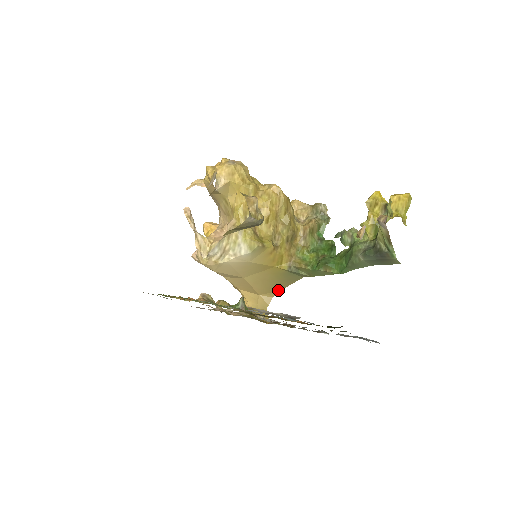
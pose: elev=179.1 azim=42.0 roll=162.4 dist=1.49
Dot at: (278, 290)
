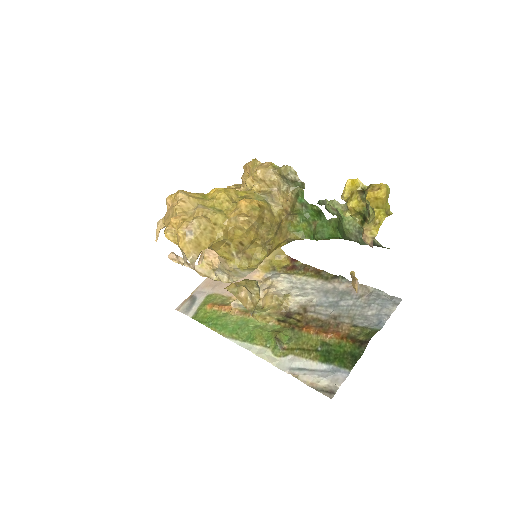
Dot at: occluded
